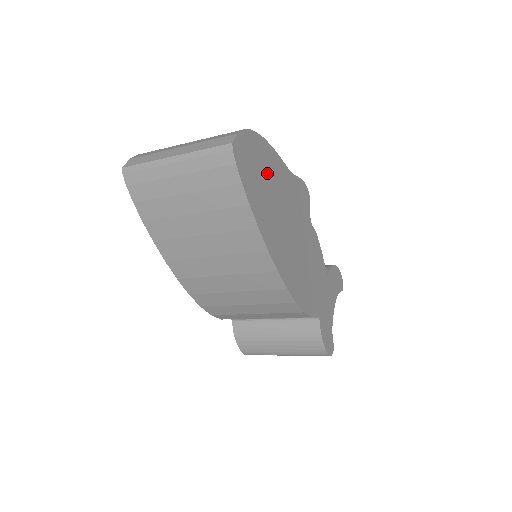
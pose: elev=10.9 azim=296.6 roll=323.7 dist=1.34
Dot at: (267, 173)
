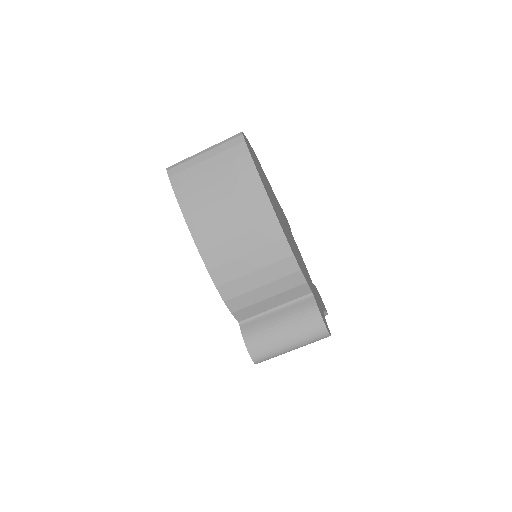
Dot at: (261, 171)
